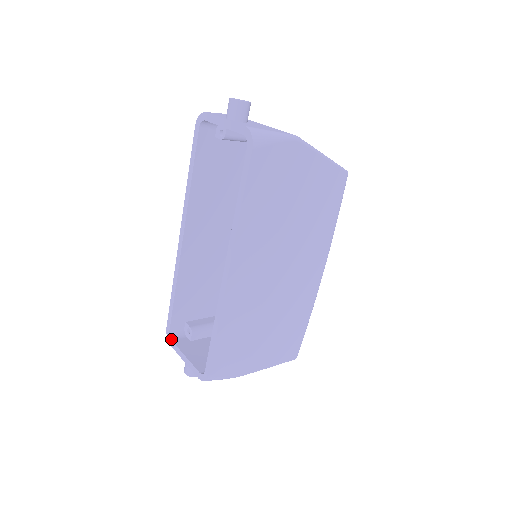
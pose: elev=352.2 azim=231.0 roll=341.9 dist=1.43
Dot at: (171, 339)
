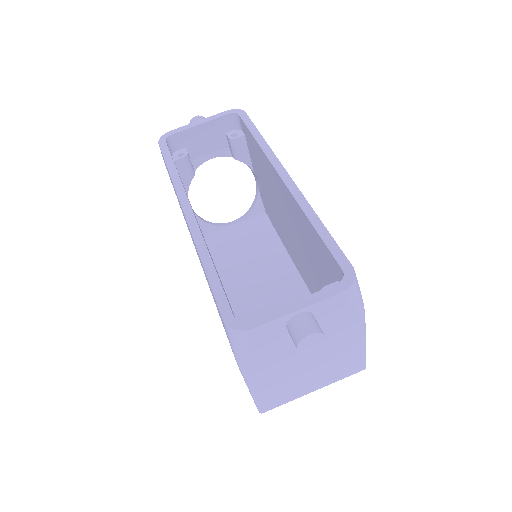
Dot at: (245, 320)
